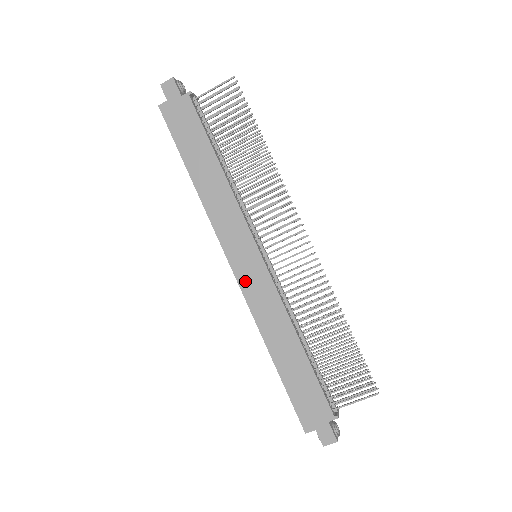
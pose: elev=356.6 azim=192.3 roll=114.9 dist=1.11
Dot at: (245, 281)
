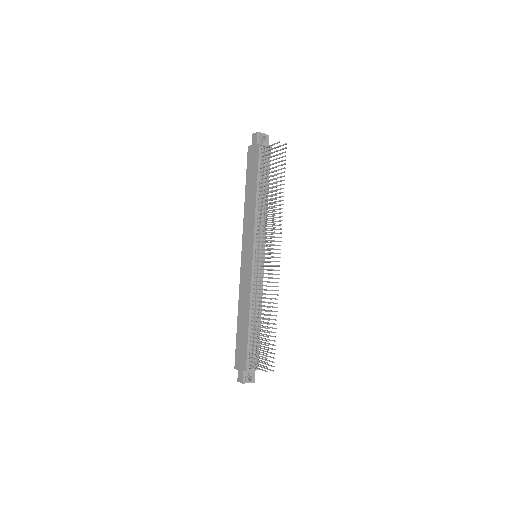
Dot at: (243, 267)
